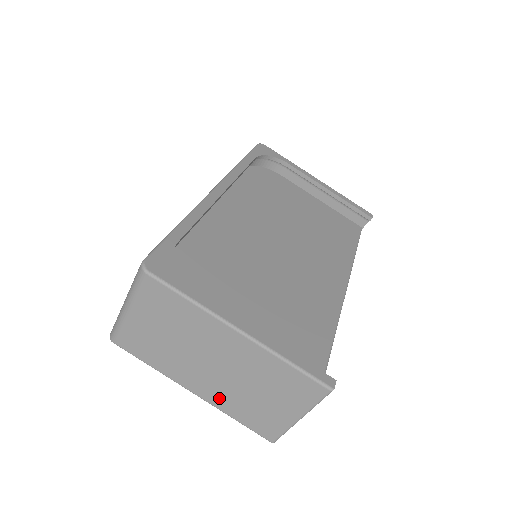
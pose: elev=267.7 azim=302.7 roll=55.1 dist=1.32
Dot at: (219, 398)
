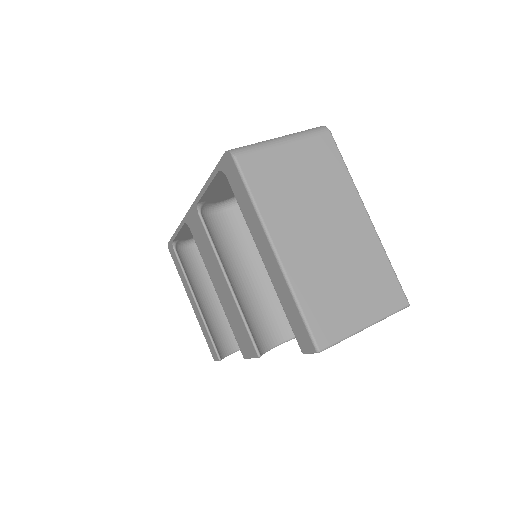
Dot at: (301, 269)
